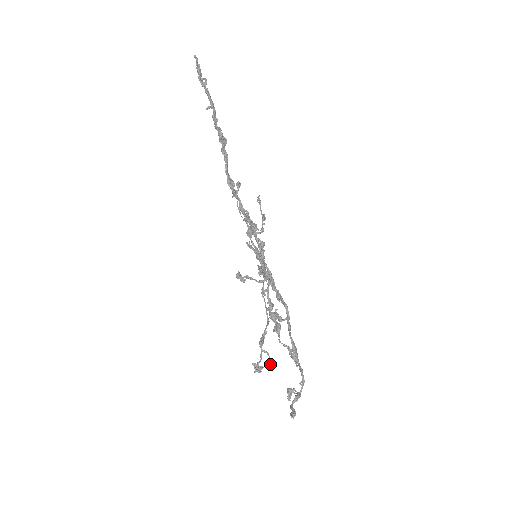
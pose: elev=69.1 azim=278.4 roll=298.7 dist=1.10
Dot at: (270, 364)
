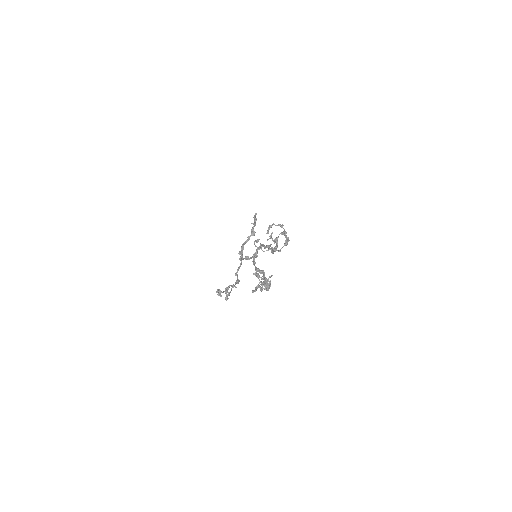
Dot at: (227, 298)
